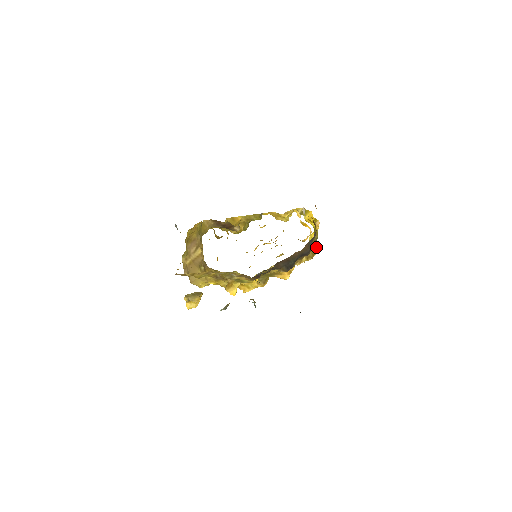
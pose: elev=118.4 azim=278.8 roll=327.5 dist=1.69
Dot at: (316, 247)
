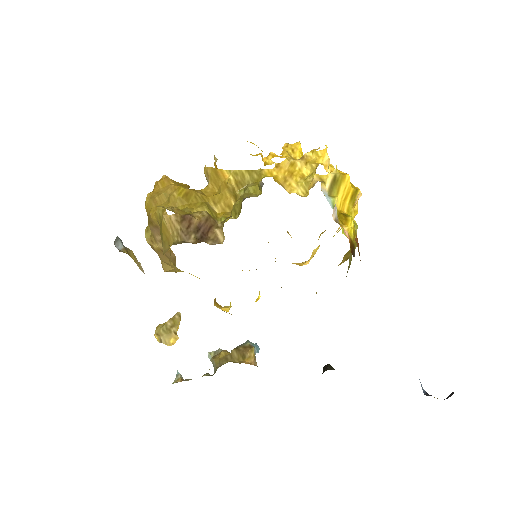
Dot at: occluded
